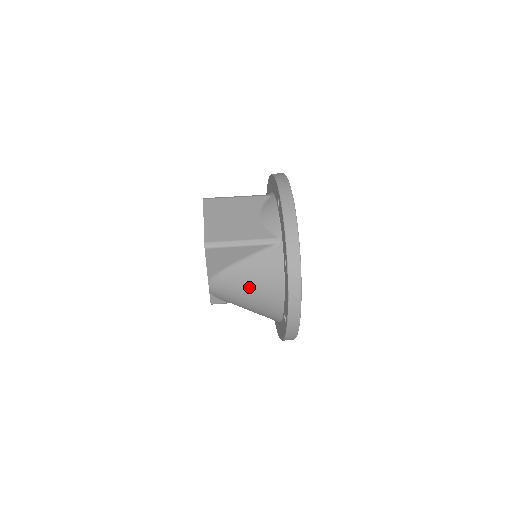
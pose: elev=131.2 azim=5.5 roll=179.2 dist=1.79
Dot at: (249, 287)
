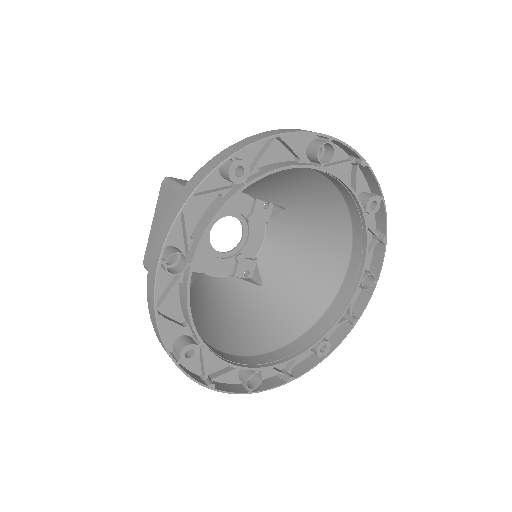
Dot at: (212, 315)
